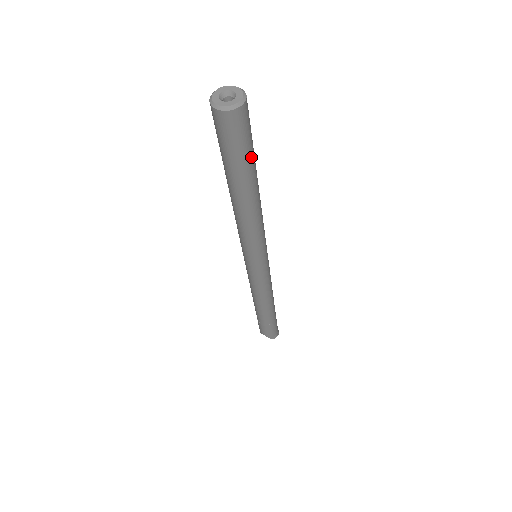
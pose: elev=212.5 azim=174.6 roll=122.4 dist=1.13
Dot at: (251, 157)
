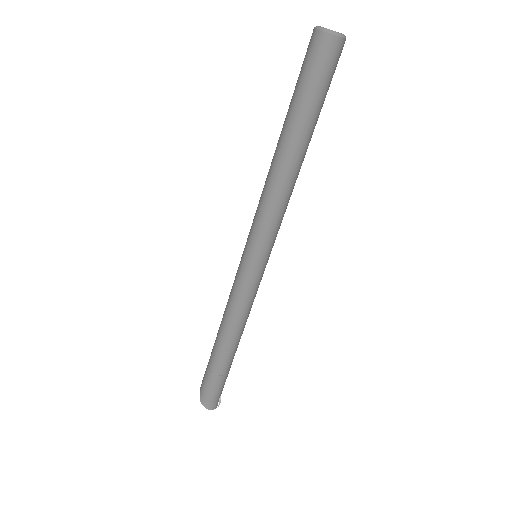
Dot at: (310, 103)
